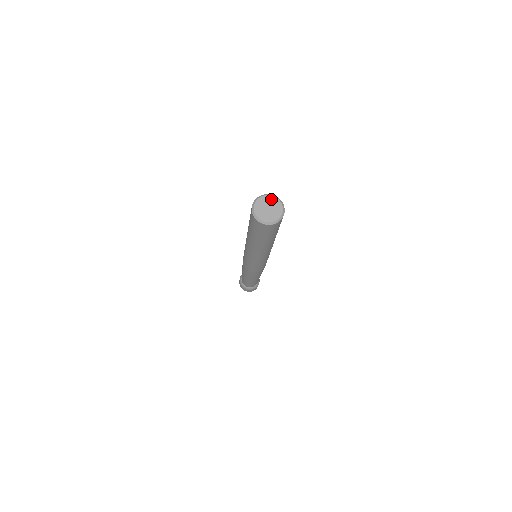
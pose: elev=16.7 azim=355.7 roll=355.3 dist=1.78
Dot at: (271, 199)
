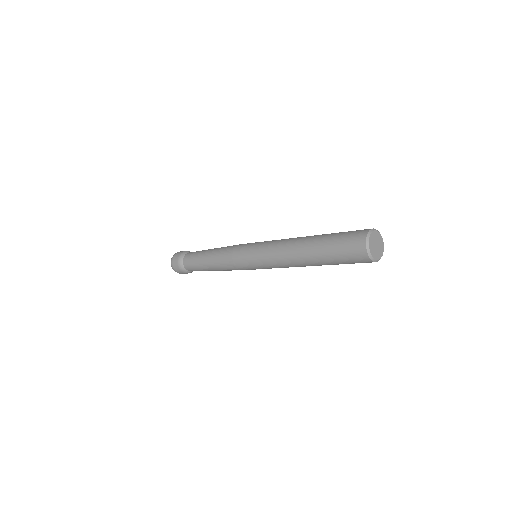
Dot at: (382, 242)
